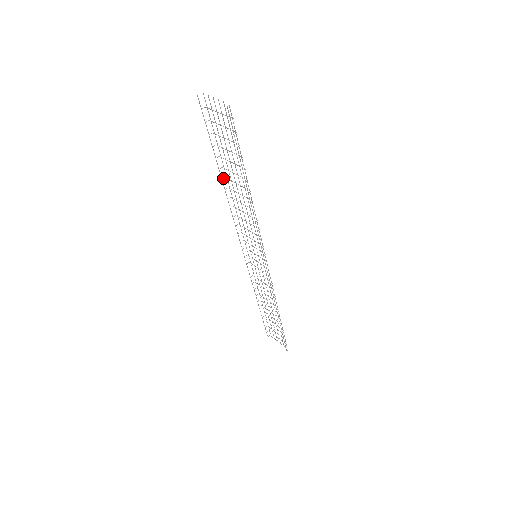
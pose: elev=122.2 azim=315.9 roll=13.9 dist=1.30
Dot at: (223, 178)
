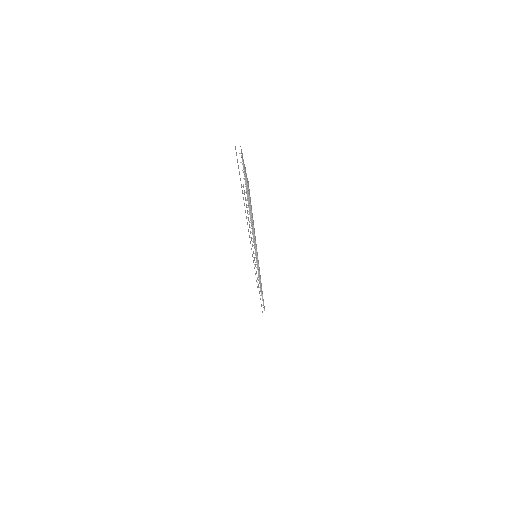
Dot at: occluded
